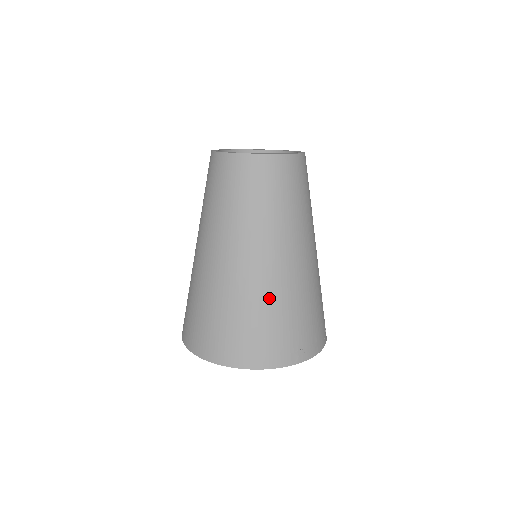
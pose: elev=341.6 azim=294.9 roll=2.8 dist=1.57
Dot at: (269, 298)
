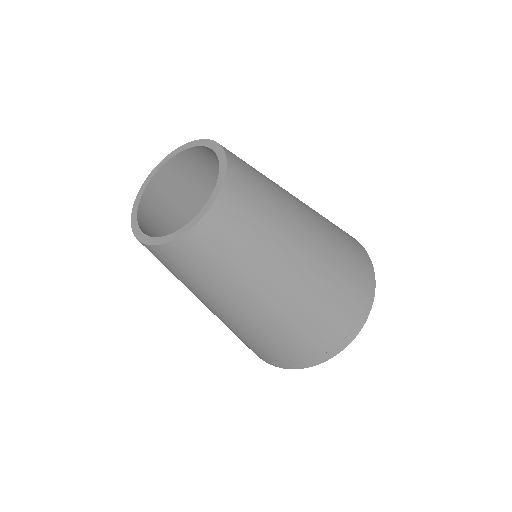
Dot at: occluded
